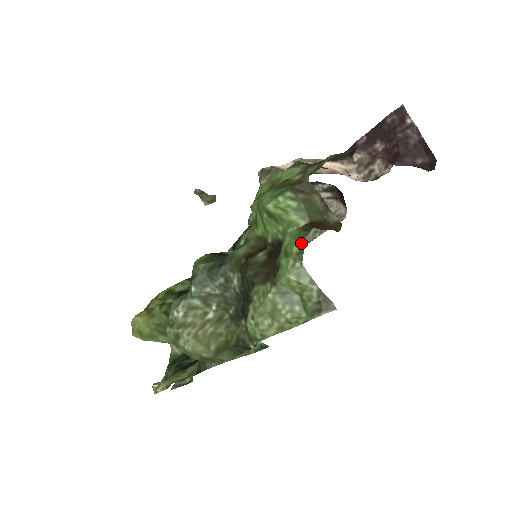
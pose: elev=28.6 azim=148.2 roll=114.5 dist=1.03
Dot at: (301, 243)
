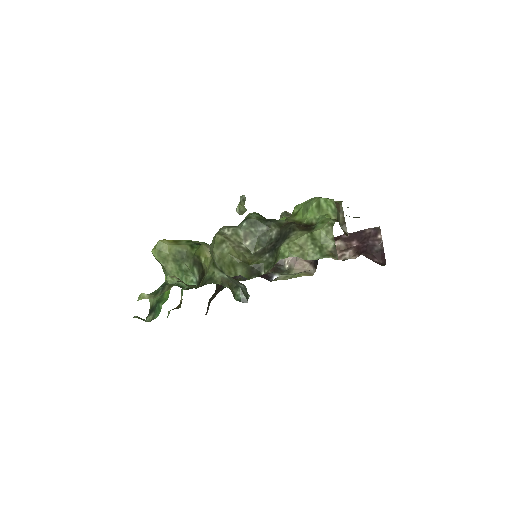
Dot at: (333, 221)
